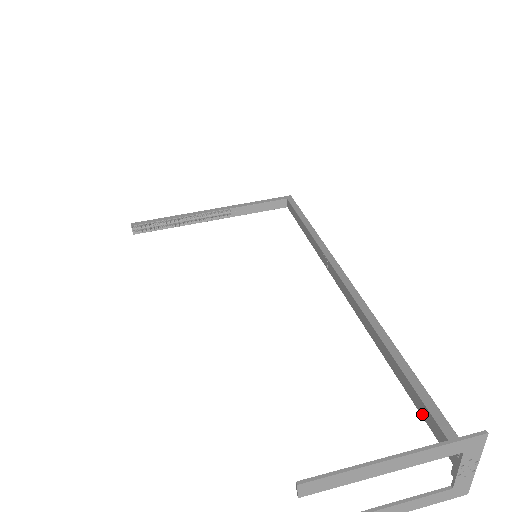
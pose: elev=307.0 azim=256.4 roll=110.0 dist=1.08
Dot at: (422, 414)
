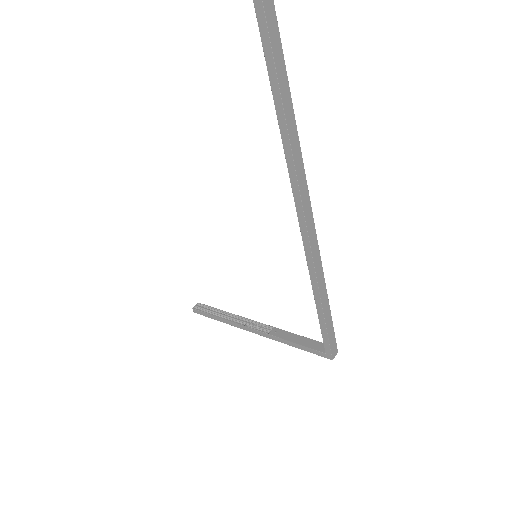
Dot at: out of frame
